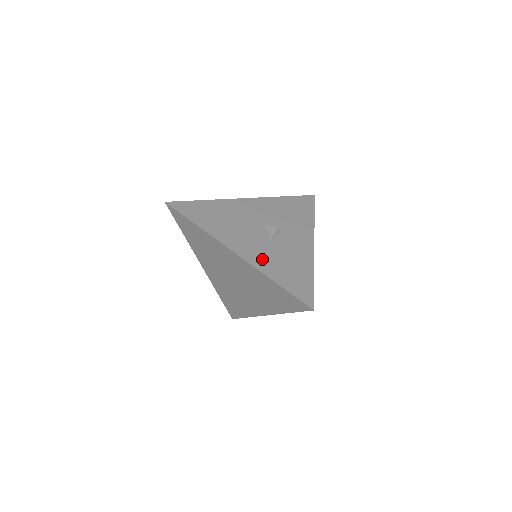
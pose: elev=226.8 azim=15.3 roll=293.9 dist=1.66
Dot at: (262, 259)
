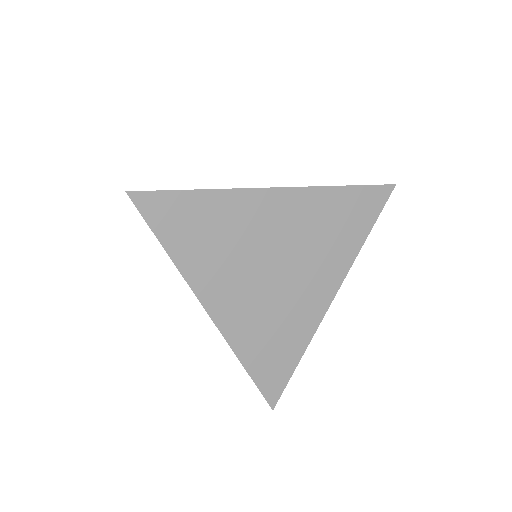
Dot at: occluded
